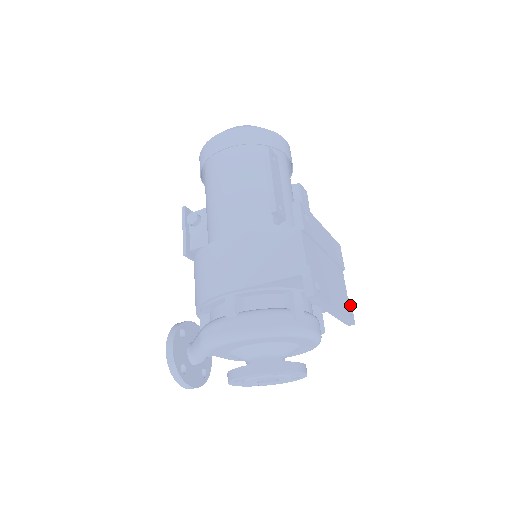
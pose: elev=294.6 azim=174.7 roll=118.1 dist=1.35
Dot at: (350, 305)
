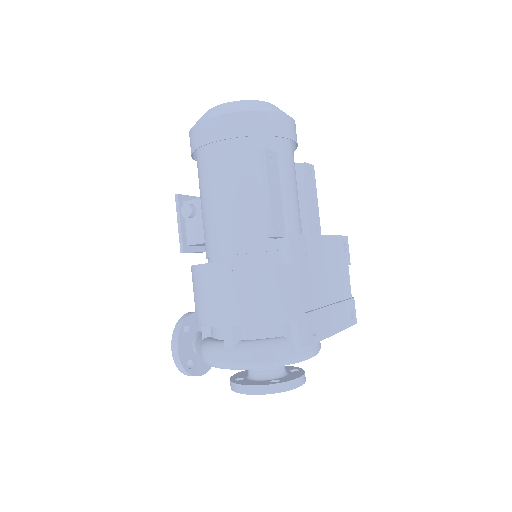
Dot at: (353, 305)
